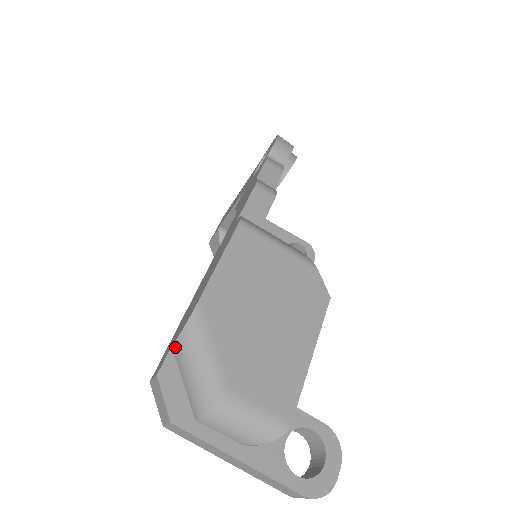
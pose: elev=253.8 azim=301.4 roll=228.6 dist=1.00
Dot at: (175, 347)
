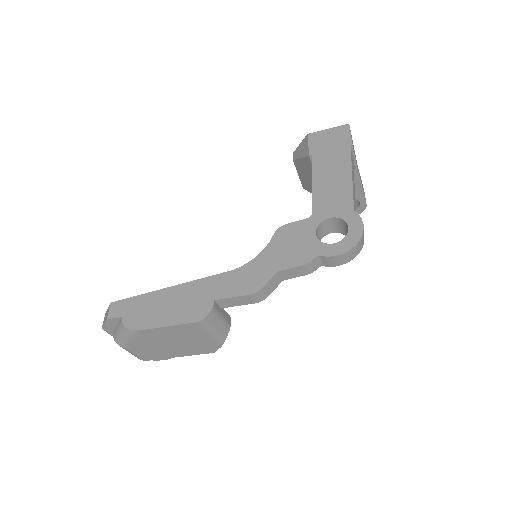
Dot at: (121, 322)
